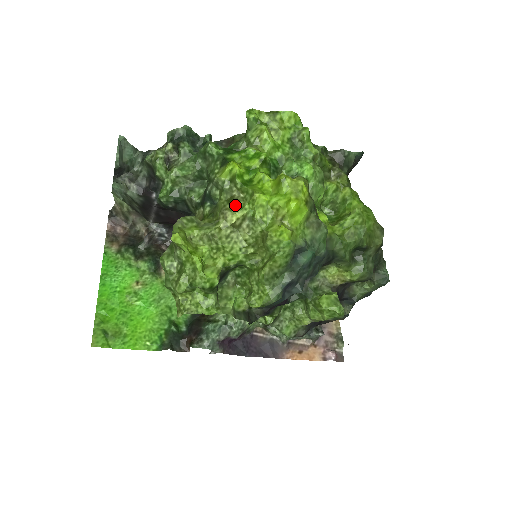
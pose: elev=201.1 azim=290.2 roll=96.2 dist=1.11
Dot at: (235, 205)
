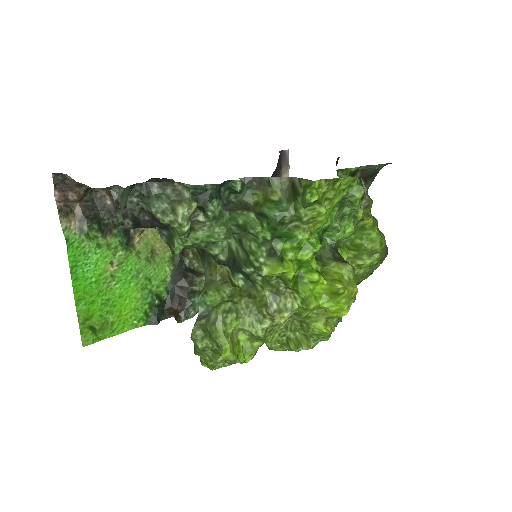
Dot at: (283, 304)
